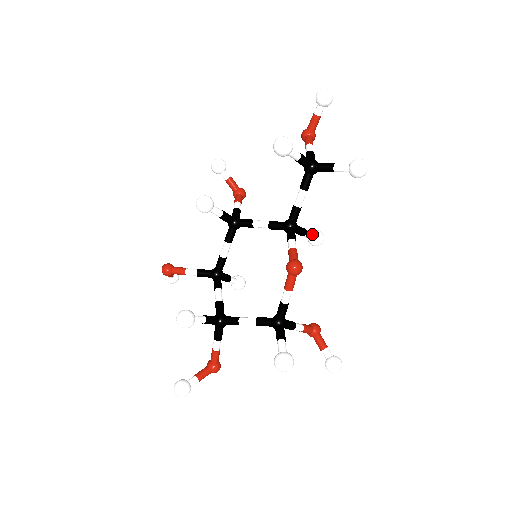
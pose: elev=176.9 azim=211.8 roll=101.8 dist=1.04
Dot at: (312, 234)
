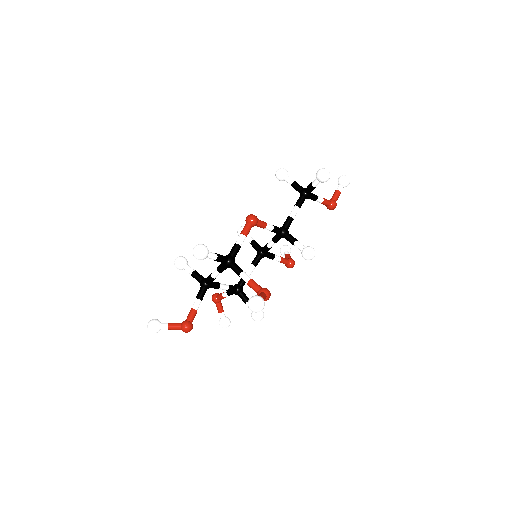
Dot at: (303, 245)
